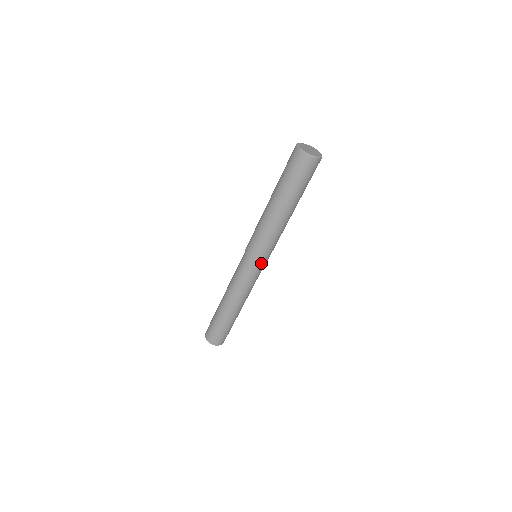
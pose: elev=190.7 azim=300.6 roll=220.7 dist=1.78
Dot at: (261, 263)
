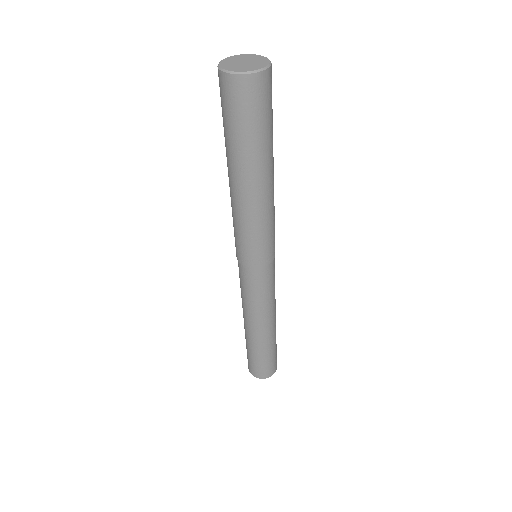
Dot at: (257, 267)
